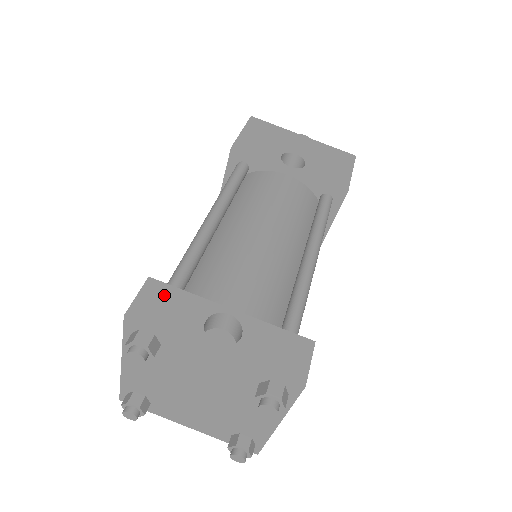
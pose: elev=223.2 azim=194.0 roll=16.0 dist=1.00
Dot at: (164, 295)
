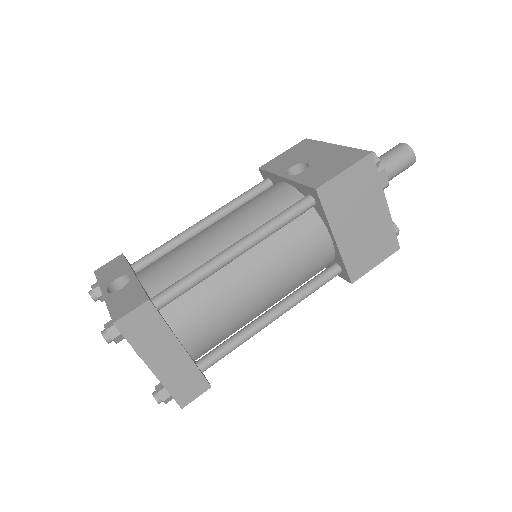
Dot at: (117, 263)
